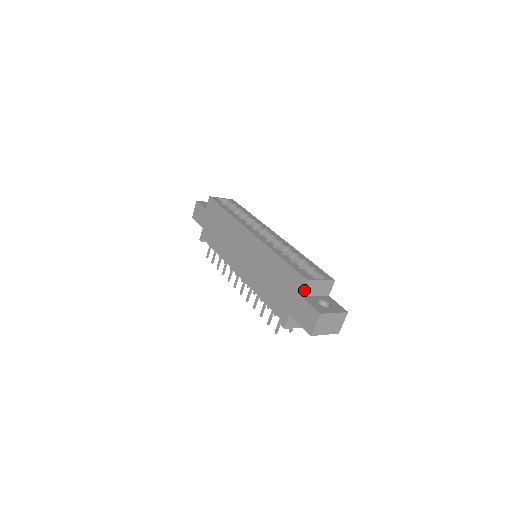
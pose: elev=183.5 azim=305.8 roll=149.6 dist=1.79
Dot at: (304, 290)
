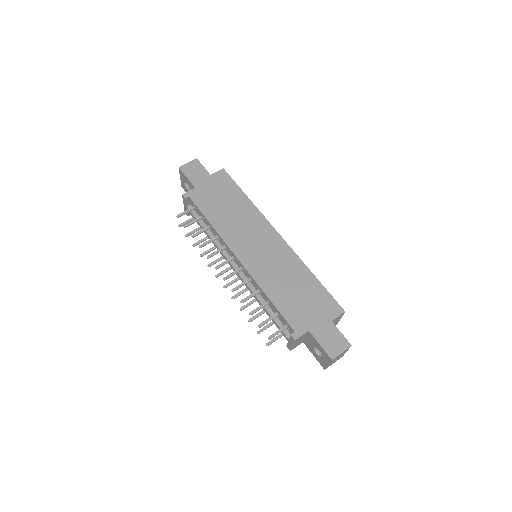
Dot at: (337, 318)
